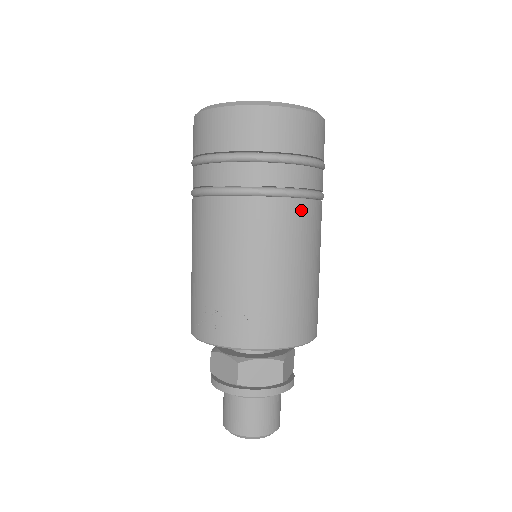
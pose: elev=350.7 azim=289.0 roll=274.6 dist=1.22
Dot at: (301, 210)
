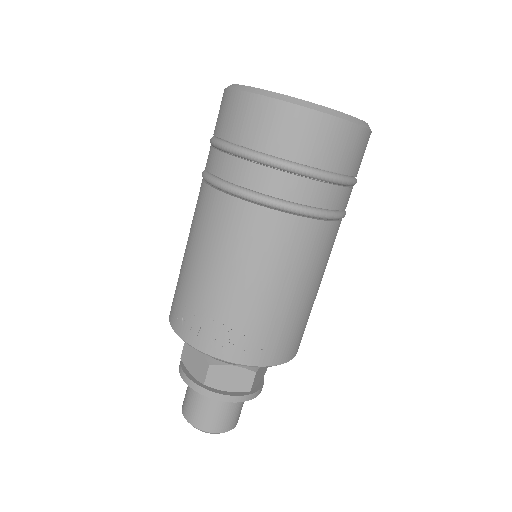
Dot at: (316, 232)
